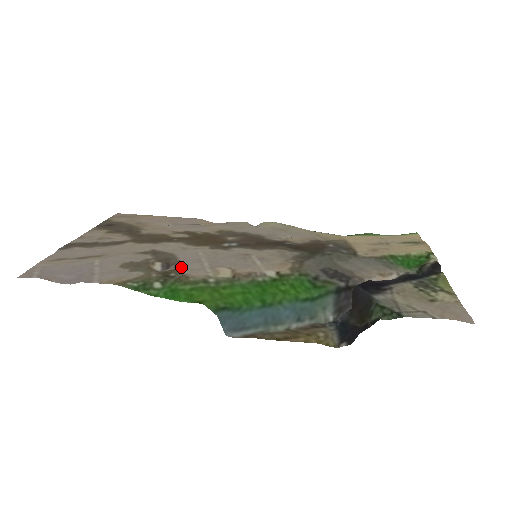
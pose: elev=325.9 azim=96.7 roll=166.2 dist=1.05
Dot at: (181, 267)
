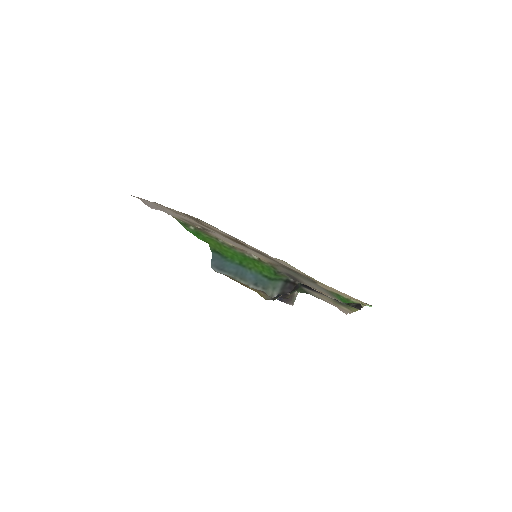
Dot at: (210, 232)
